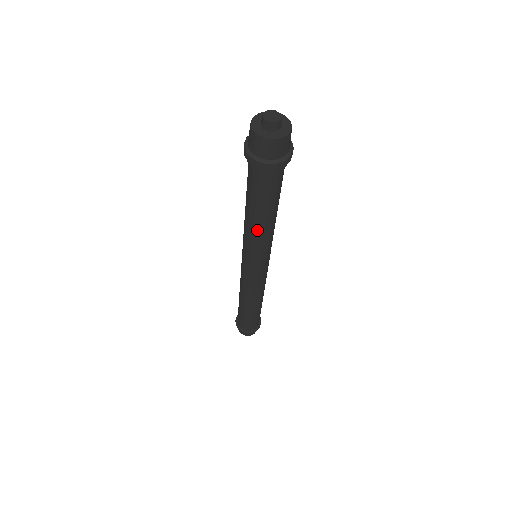
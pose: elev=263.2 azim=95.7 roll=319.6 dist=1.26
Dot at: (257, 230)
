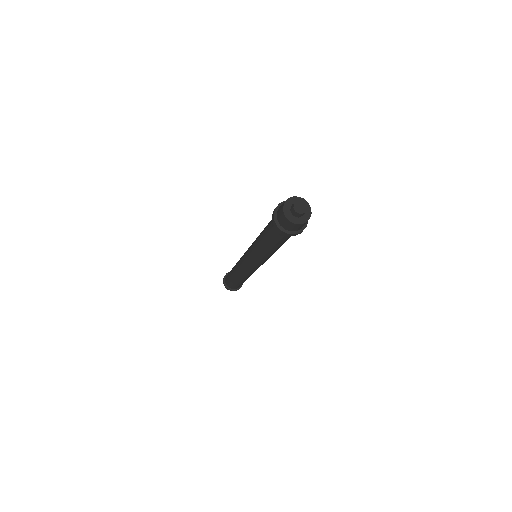
Dot at: (262, 251)
